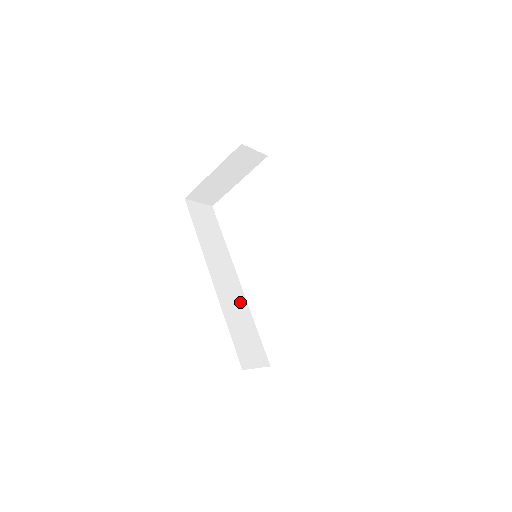
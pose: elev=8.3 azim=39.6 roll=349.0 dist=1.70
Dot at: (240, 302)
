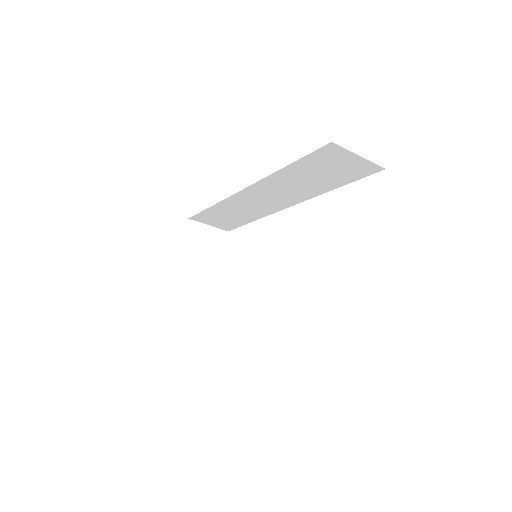
Dot at: occluded
